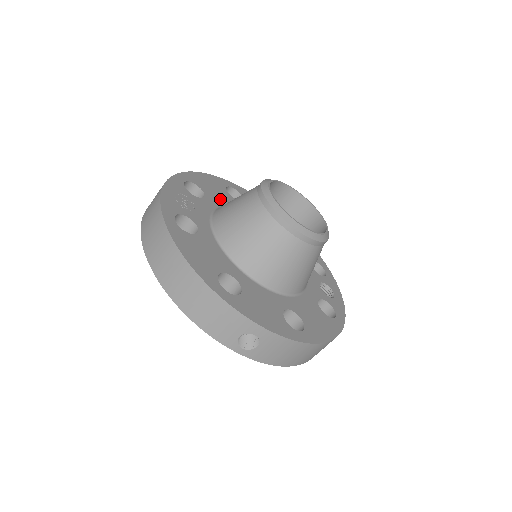
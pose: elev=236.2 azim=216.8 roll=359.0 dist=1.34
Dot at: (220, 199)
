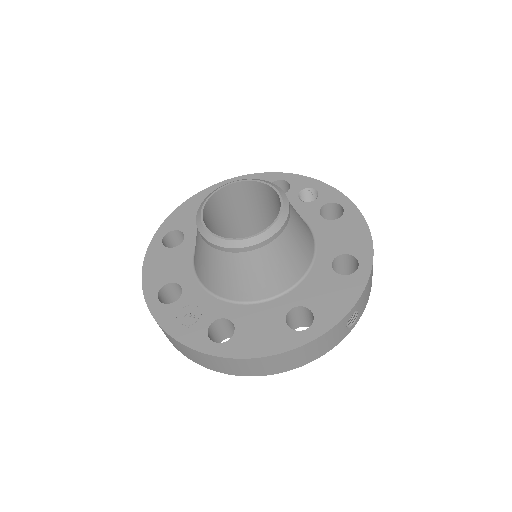
Dot at: (182, 265)
